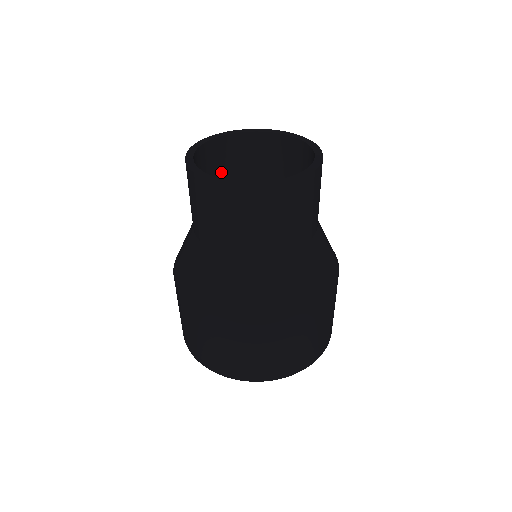
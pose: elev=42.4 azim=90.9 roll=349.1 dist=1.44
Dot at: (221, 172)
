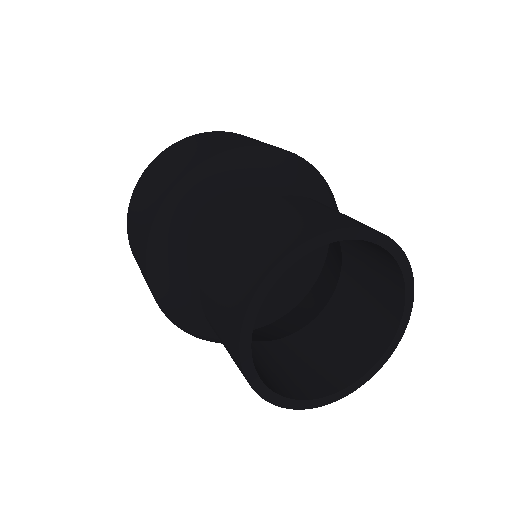
Dot at: occluded
